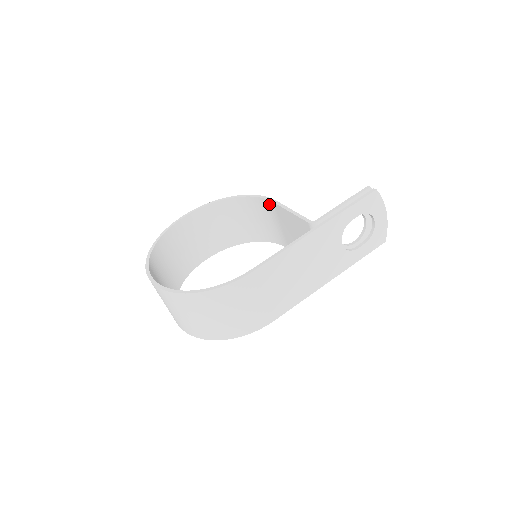
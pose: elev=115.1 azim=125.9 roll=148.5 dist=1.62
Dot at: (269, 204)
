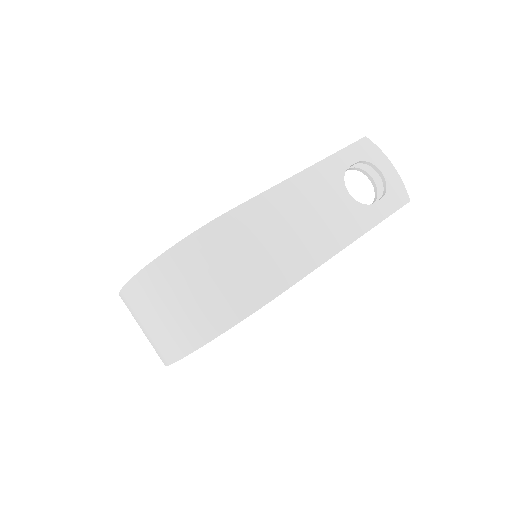
Dot at: occluded
